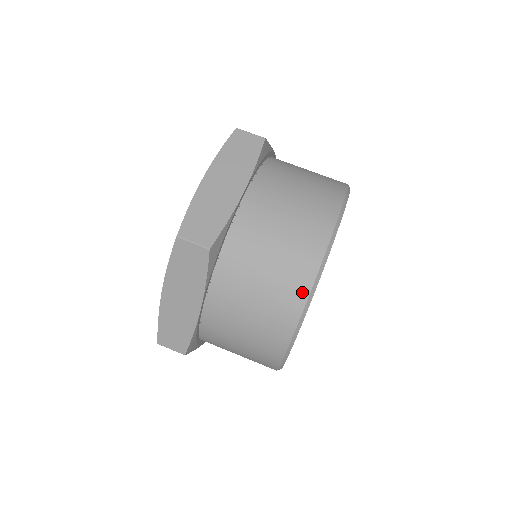
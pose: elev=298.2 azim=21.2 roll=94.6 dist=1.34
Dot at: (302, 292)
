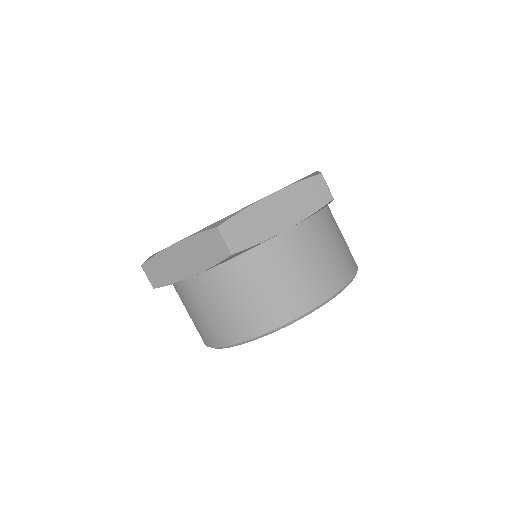
Dot at: (266, 326)
